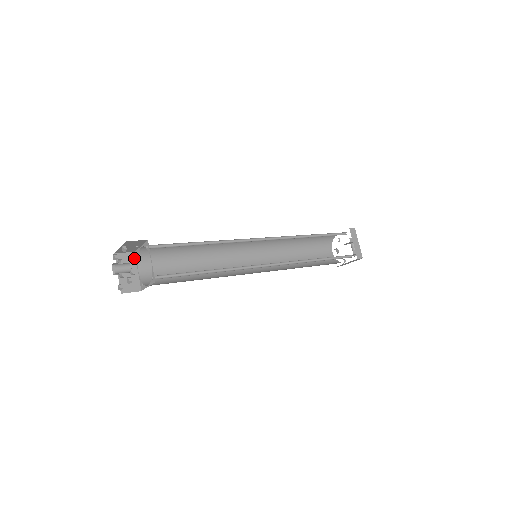
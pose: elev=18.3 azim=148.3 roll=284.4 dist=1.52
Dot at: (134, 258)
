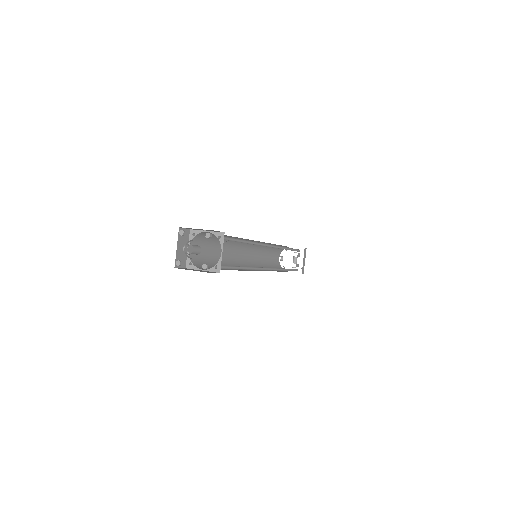
Dot at: (188, 235)
